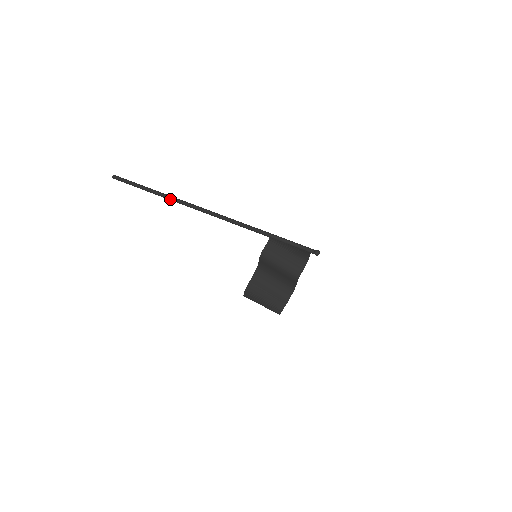
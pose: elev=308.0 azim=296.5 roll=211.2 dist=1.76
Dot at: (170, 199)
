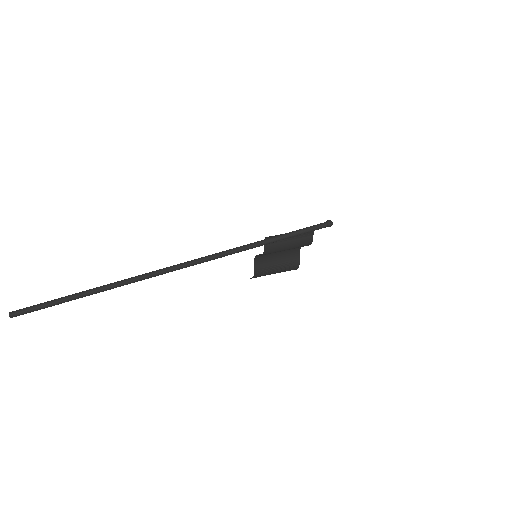
Dot at: occluded
